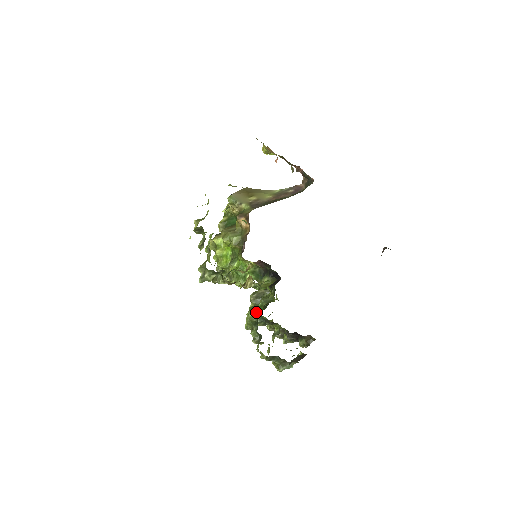
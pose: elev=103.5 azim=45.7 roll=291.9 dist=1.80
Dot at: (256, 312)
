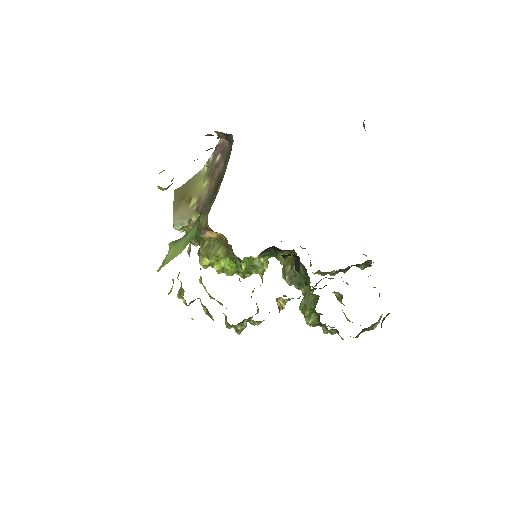
Dot at: (312, 316)
